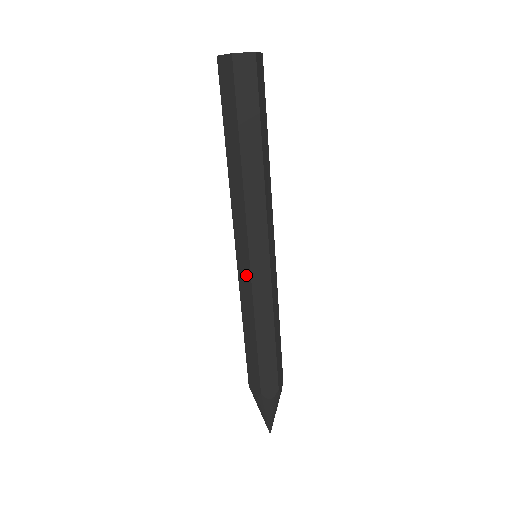
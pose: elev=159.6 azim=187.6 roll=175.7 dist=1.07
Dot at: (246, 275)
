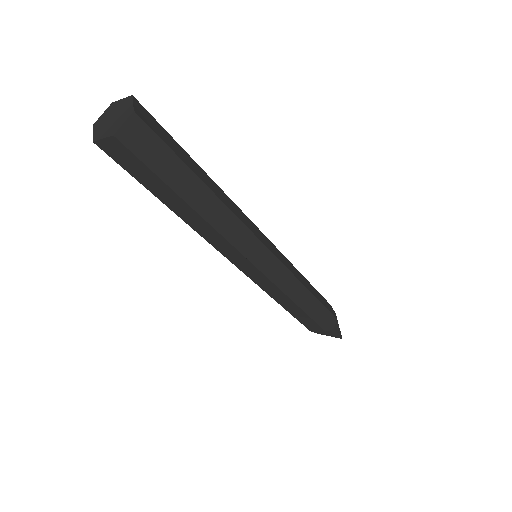
Dot at: occluded
